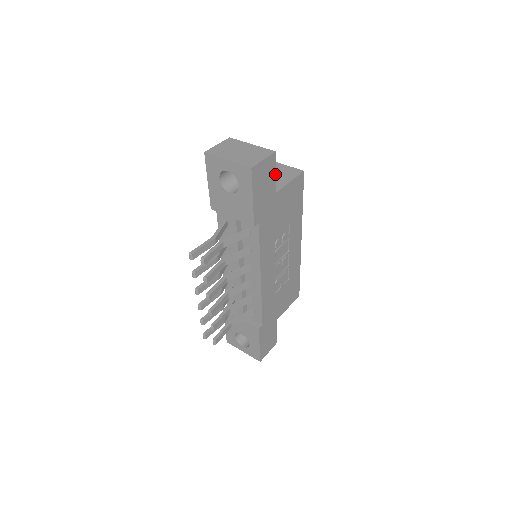
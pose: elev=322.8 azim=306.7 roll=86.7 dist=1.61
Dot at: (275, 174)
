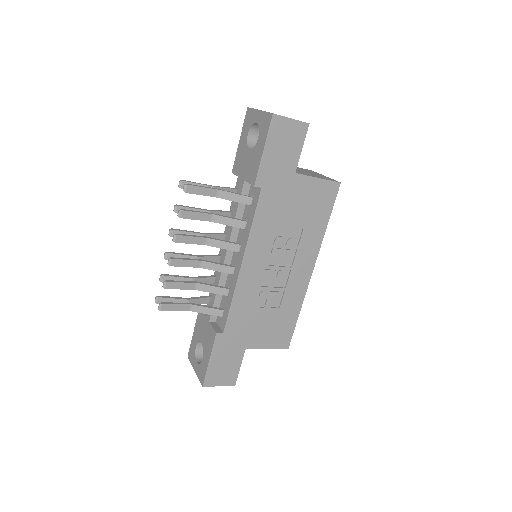
Dot at: (301, 150)
